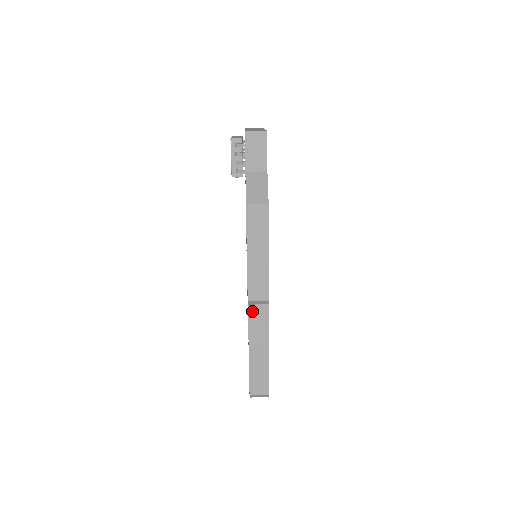
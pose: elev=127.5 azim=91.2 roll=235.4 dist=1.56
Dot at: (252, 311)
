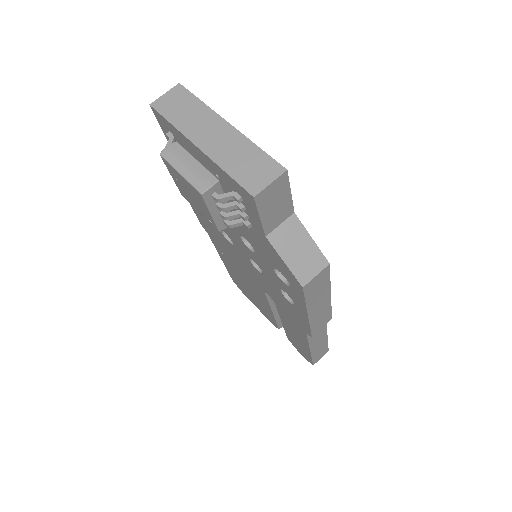
Dot at: occluded
